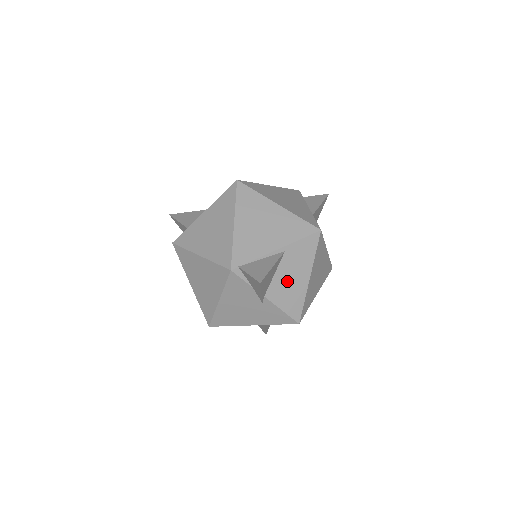
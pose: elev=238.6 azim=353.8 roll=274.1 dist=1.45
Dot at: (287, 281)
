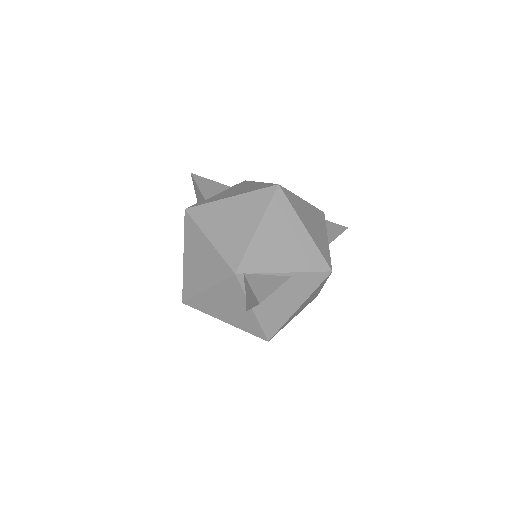
Dot at: (279, 302)
